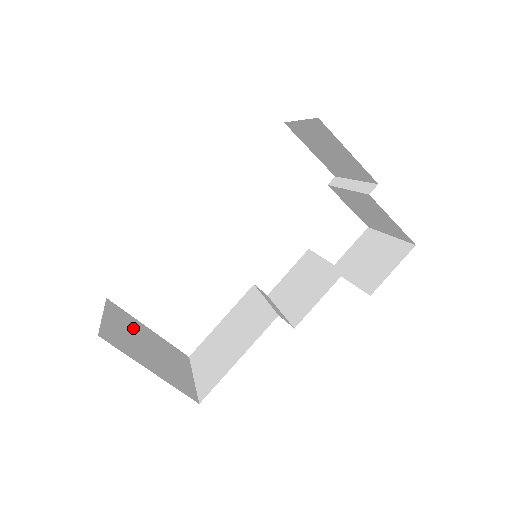
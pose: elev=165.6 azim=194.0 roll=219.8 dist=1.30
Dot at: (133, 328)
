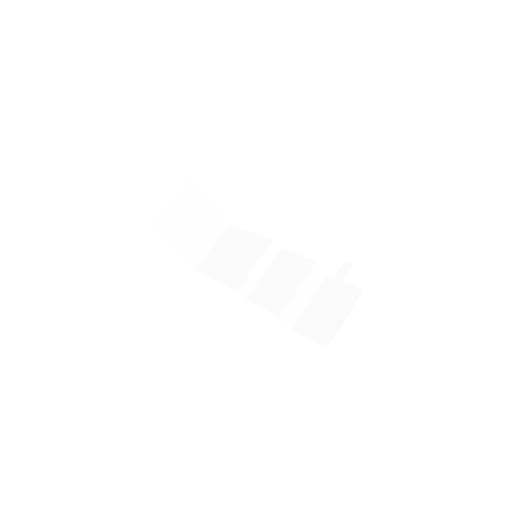
Dot at: (191, 208)
